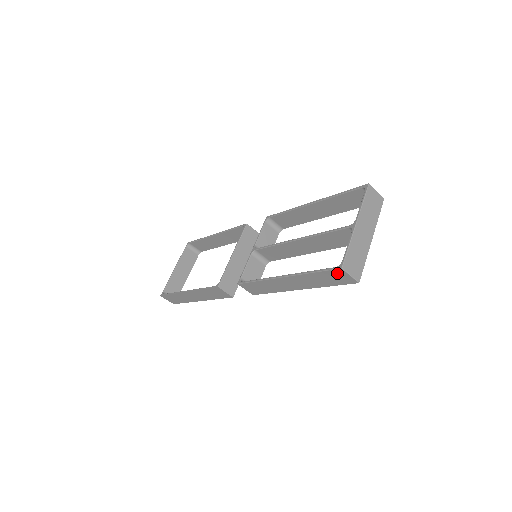
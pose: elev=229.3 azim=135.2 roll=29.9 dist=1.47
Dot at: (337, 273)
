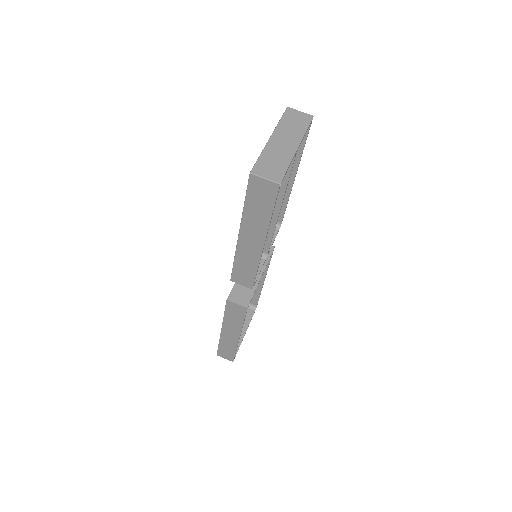
Dot at: (255, 185)
